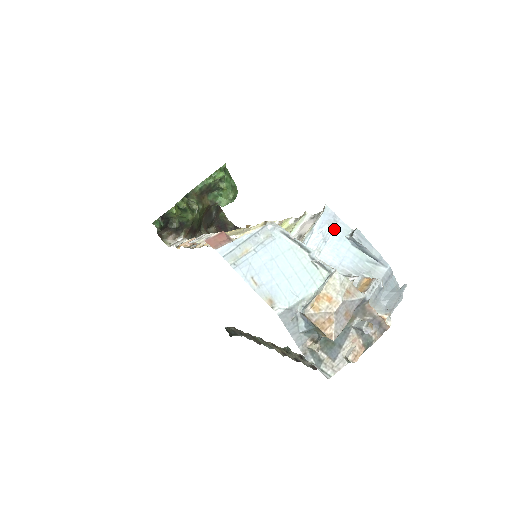
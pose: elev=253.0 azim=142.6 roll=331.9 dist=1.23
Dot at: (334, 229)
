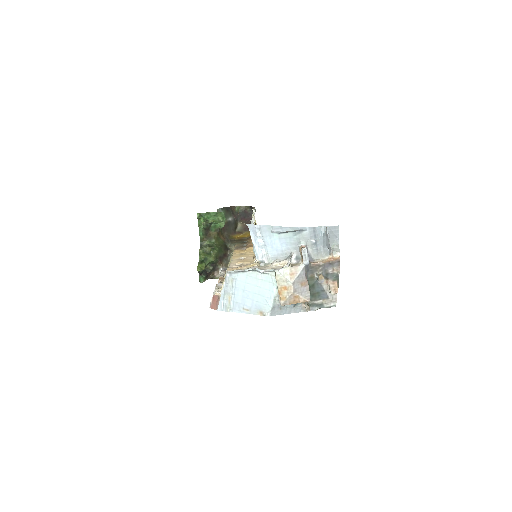
Dot at: (263, 234)
